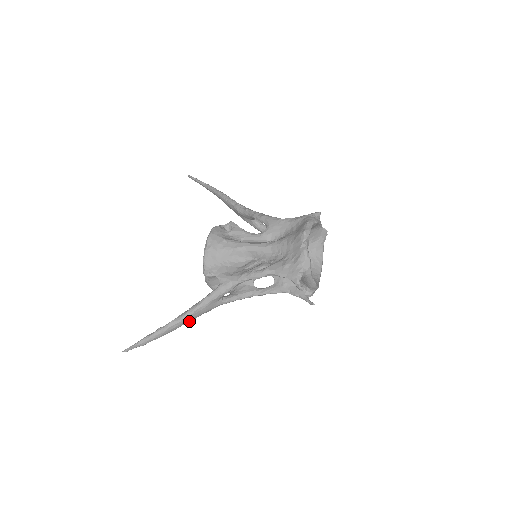
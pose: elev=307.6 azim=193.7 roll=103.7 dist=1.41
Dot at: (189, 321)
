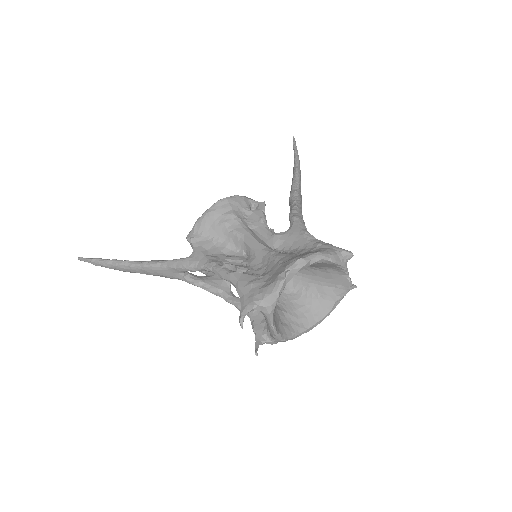
Dot at: (144, 273)
